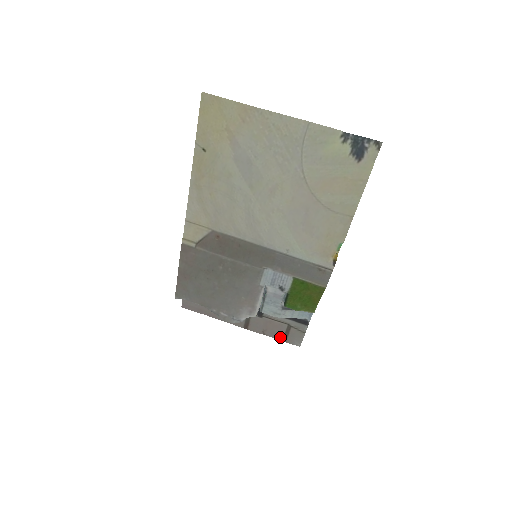
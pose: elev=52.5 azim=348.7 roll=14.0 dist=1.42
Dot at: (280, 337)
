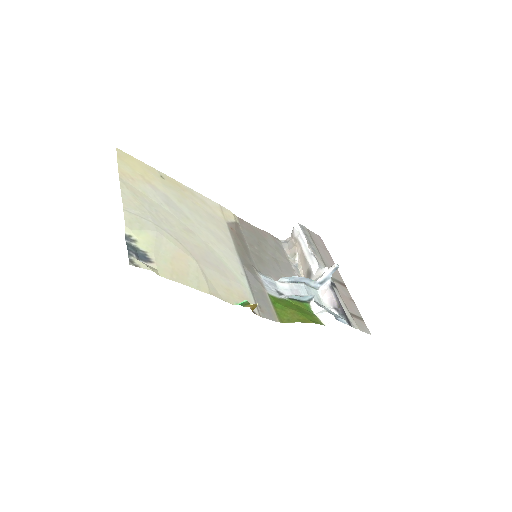
Dot at: (359, 314)
